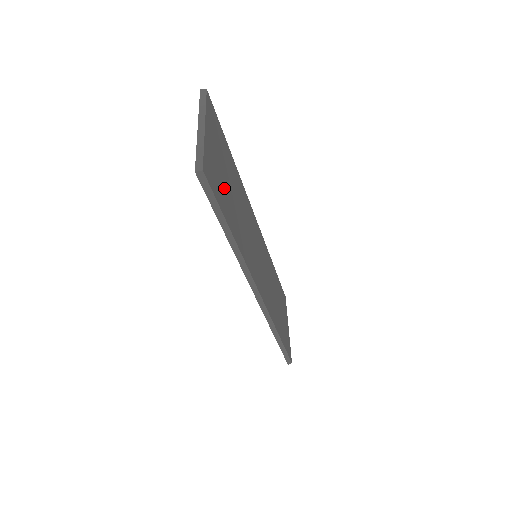
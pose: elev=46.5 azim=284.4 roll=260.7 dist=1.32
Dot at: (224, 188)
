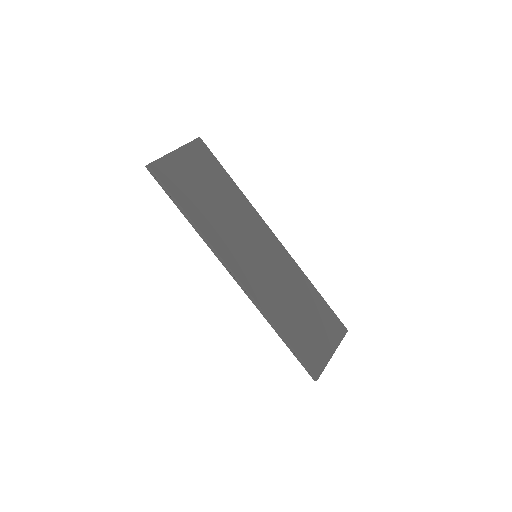
Dot at: (191, 187)
